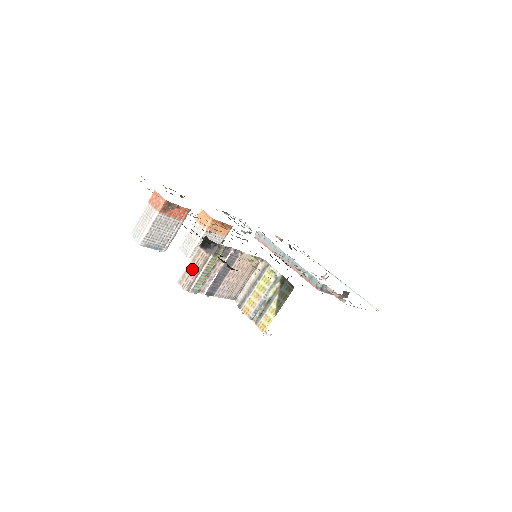
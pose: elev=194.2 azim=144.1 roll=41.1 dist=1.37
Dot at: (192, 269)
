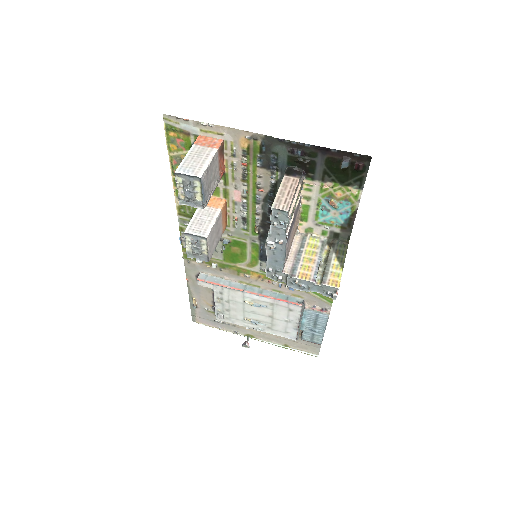
Dot at: (288, 192)
